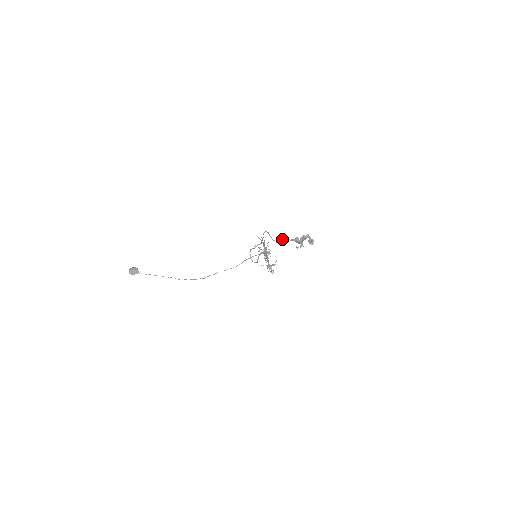
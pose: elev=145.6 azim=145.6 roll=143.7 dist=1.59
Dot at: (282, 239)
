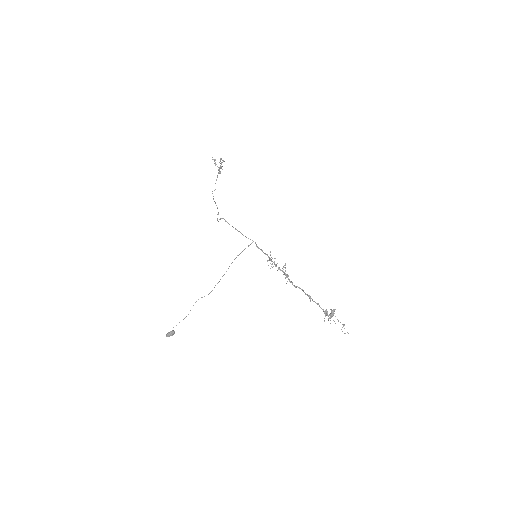
Dot at: occluded
